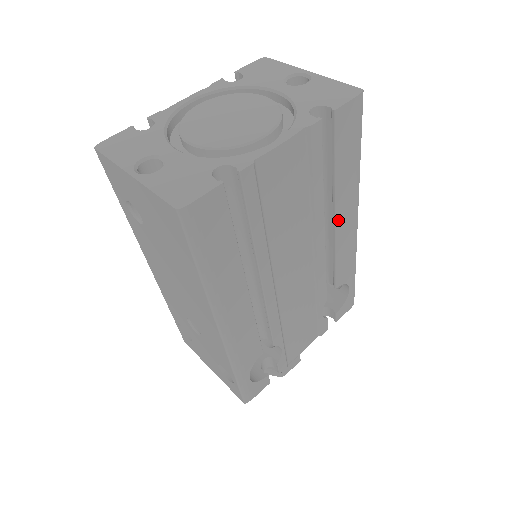
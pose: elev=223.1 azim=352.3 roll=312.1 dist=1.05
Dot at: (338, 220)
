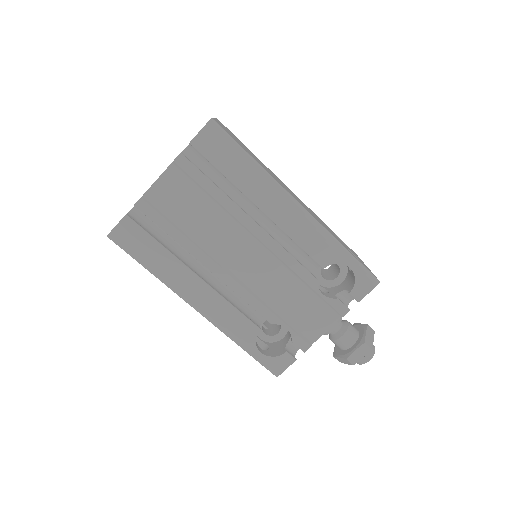
Dot at: (267, 211)
